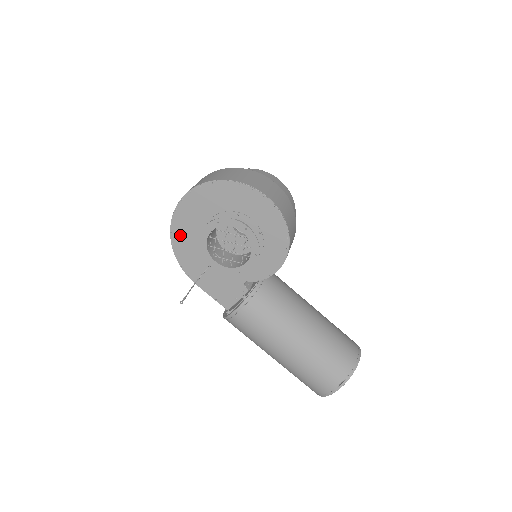
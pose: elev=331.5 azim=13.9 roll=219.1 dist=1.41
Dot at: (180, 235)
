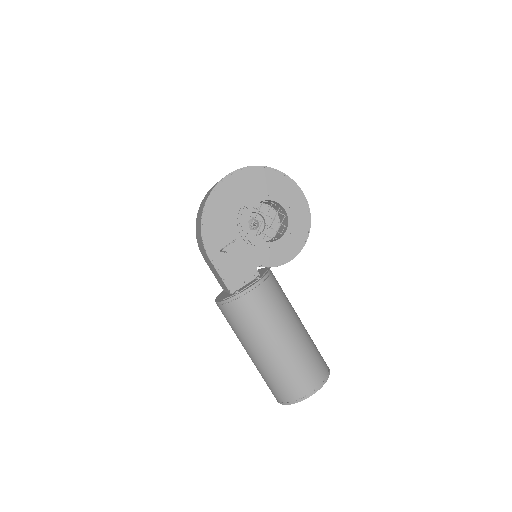
Dot at: (215, 205)
